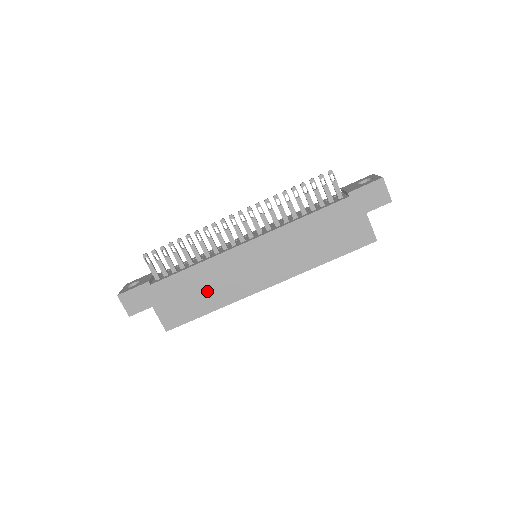
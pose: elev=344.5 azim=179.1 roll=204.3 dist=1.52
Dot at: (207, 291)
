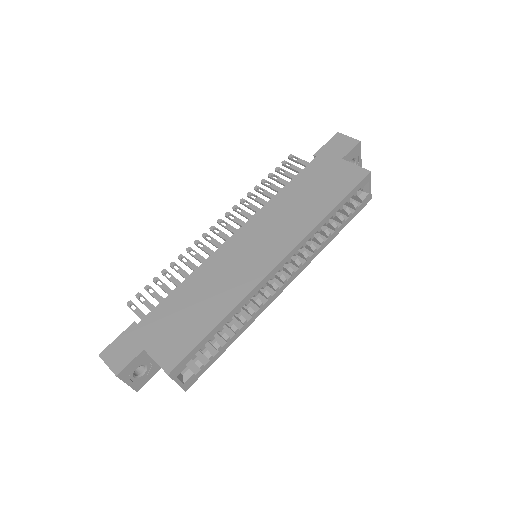
Dot at: (207, 300)
